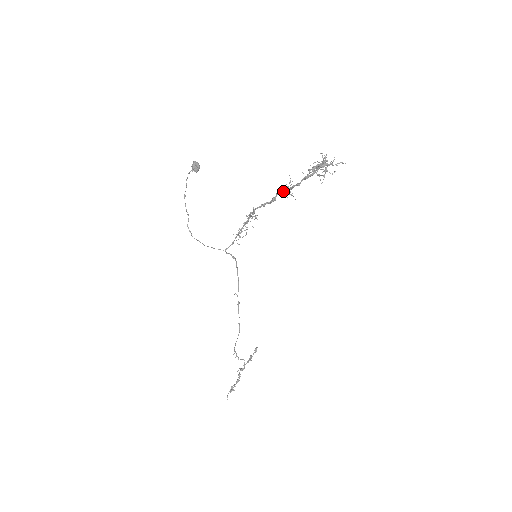
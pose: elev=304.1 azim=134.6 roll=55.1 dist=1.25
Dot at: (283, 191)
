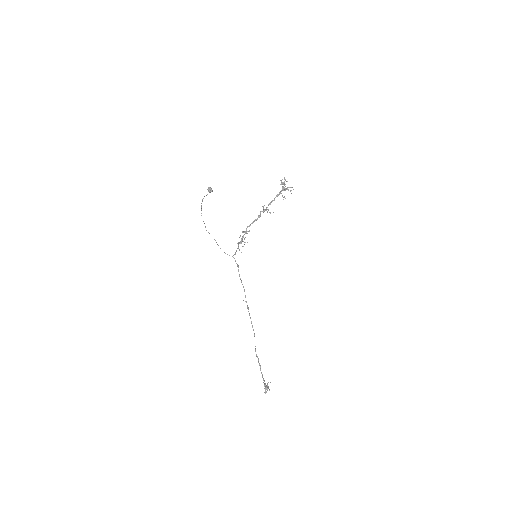
Dot at: (264, 209)
